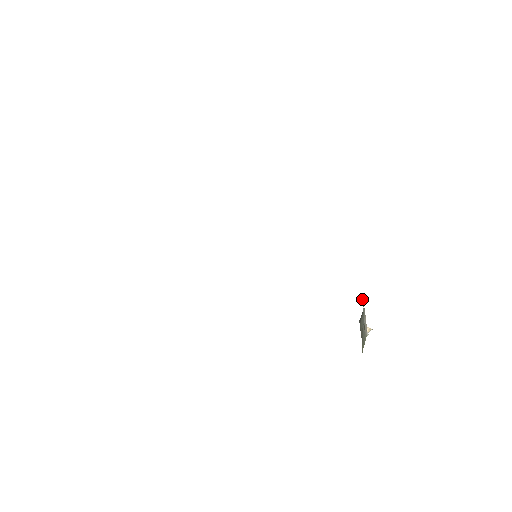
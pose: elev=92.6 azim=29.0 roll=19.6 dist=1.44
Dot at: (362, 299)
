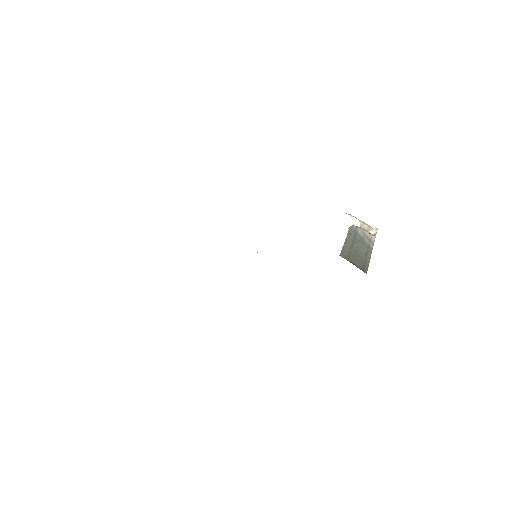
Dot at: (350, 215)
